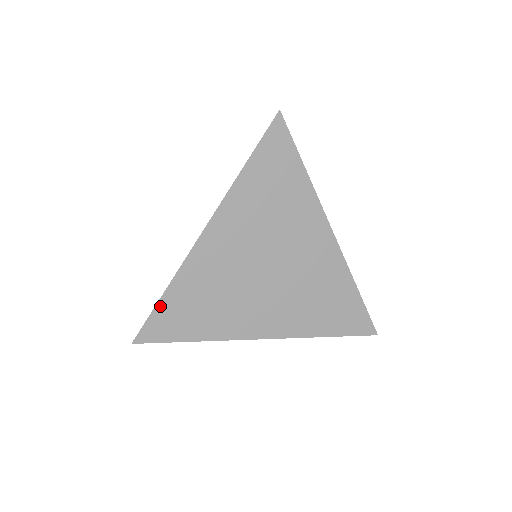
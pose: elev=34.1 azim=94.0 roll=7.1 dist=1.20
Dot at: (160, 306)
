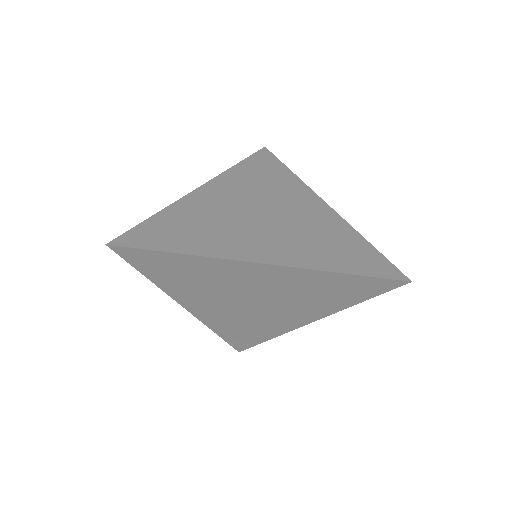
Dot at: (147, 223)
